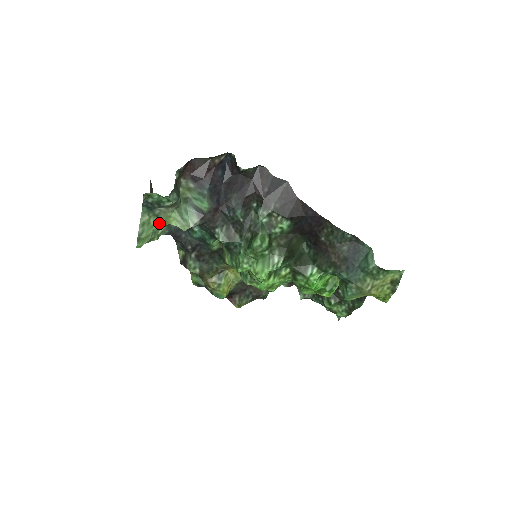
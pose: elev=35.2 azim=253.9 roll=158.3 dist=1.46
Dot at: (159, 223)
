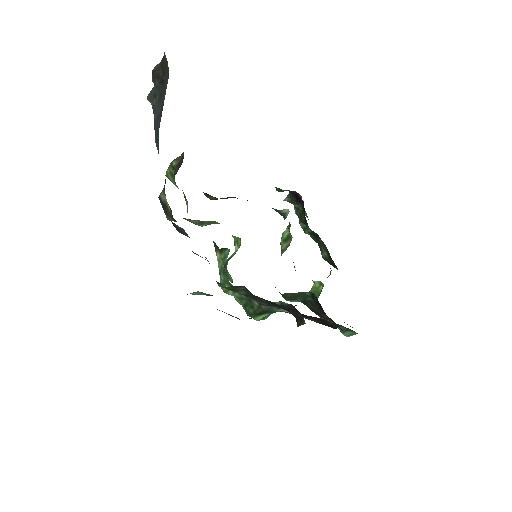
Dot at: occluded
